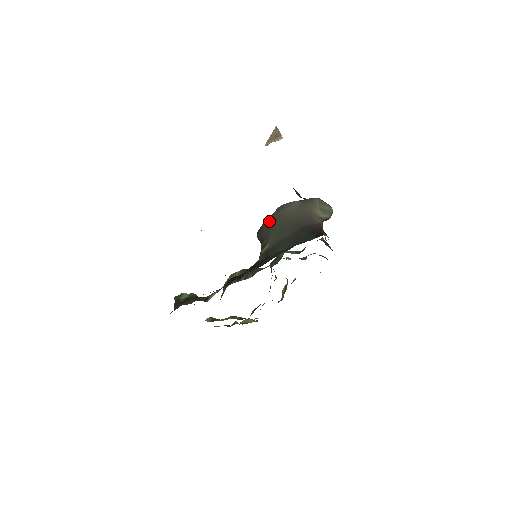
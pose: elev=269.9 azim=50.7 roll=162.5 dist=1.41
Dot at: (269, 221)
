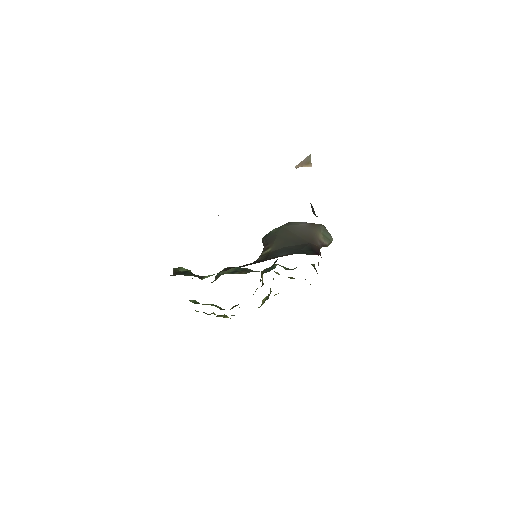
Dot at: (277, 230)
